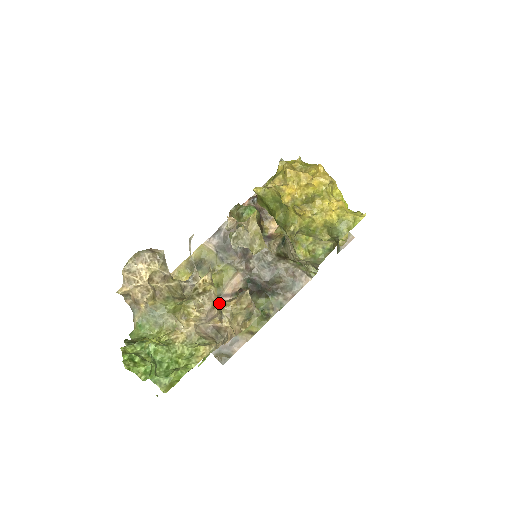
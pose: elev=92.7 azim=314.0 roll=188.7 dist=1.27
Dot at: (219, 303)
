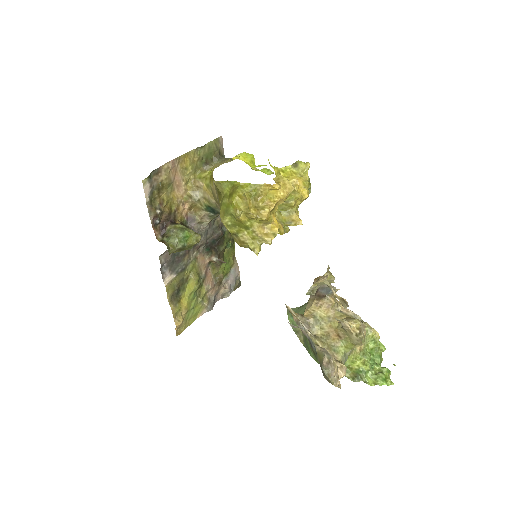
Dot at: (328, 310)
